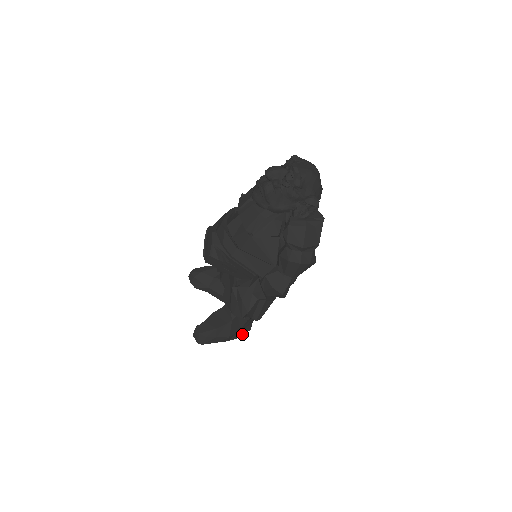
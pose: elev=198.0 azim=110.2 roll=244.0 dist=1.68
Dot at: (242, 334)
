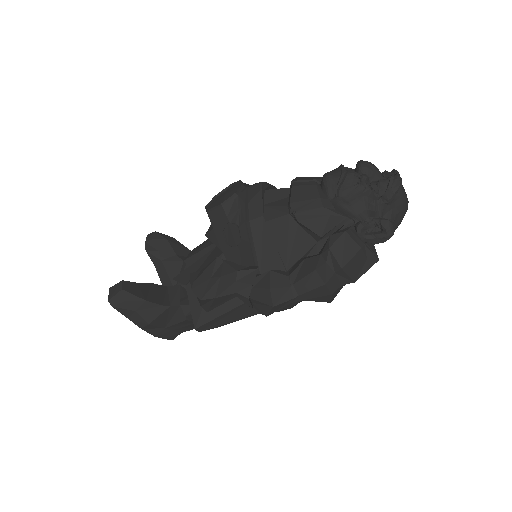
Dot at: (161, 335)
